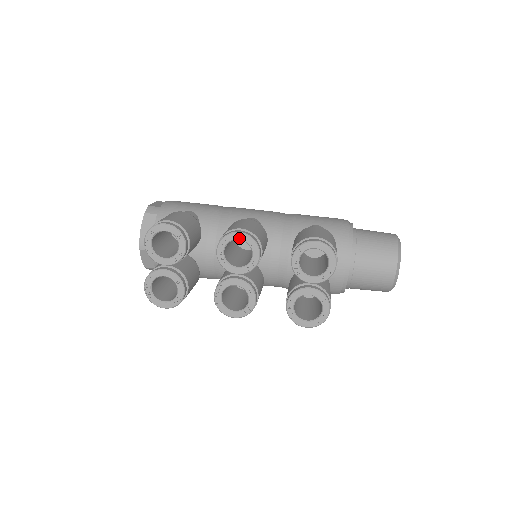
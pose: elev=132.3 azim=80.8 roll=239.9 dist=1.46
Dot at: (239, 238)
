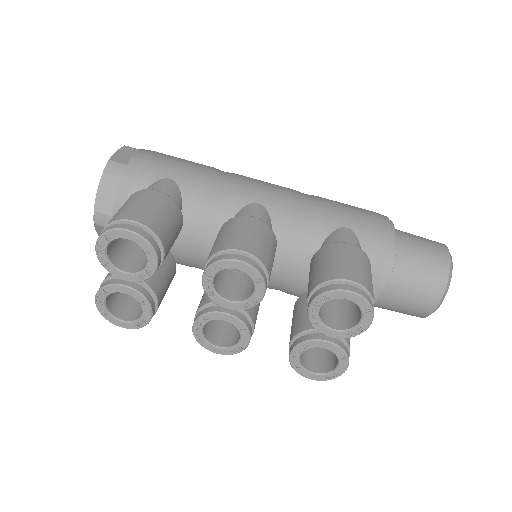
Dot at: (238, 268)
